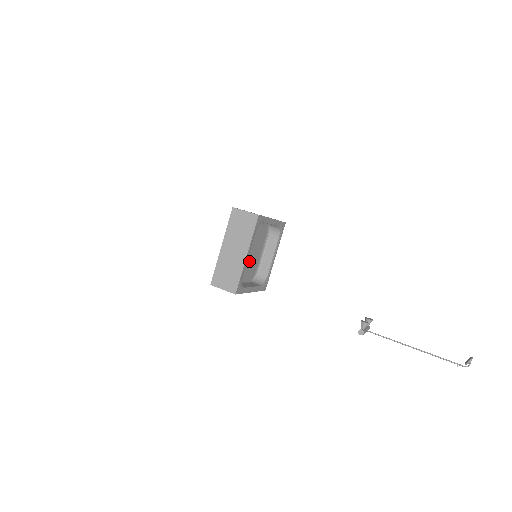
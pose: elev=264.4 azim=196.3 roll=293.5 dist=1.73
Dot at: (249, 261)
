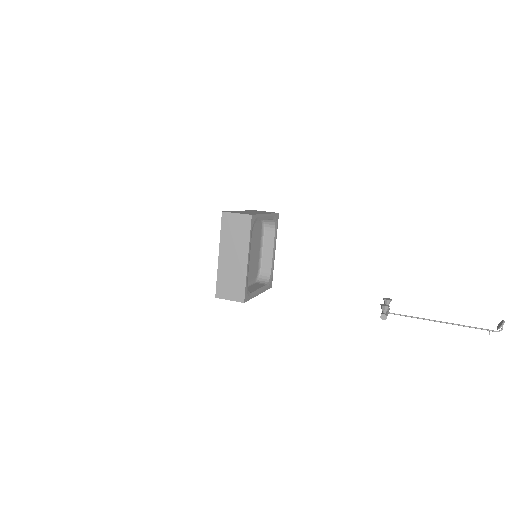
Dot at: (250, 262)
